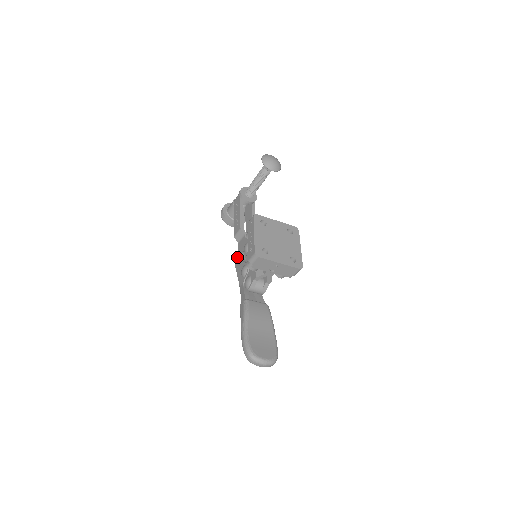
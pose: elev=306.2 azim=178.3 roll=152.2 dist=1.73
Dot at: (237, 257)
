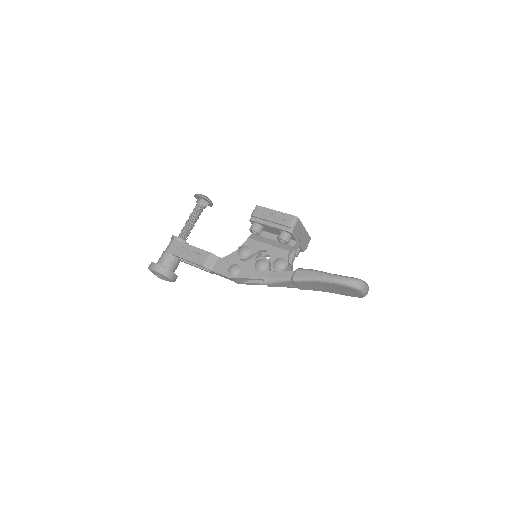
Dot at: (235, 267)
